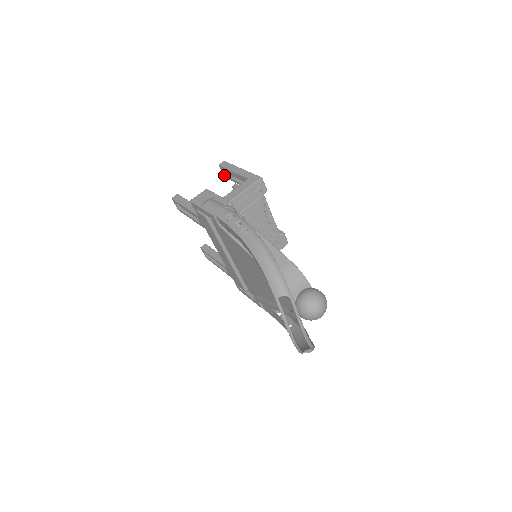
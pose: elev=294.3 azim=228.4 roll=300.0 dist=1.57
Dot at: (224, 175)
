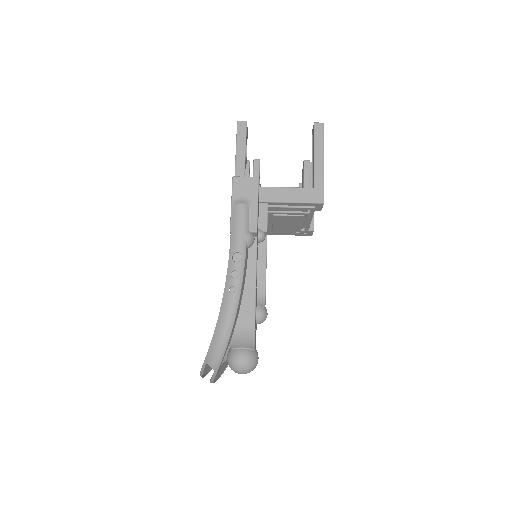
Dot at: (312, 133)
